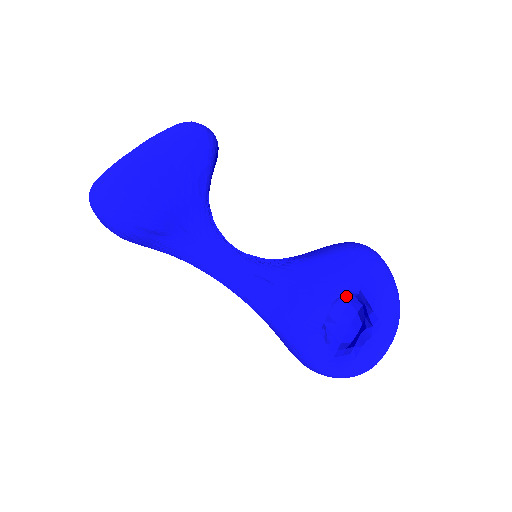
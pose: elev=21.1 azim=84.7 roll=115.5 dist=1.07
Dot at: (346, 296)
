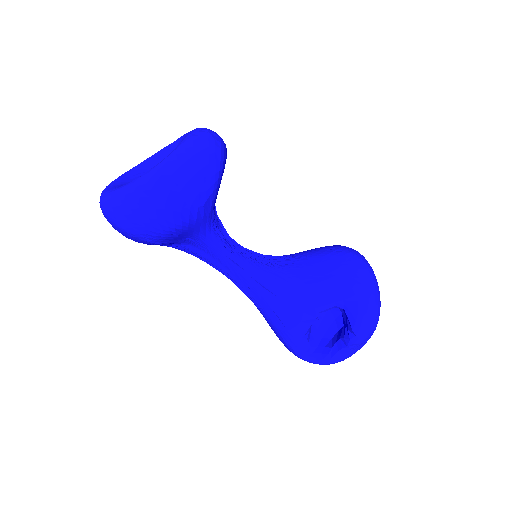
Dot at: occluded
